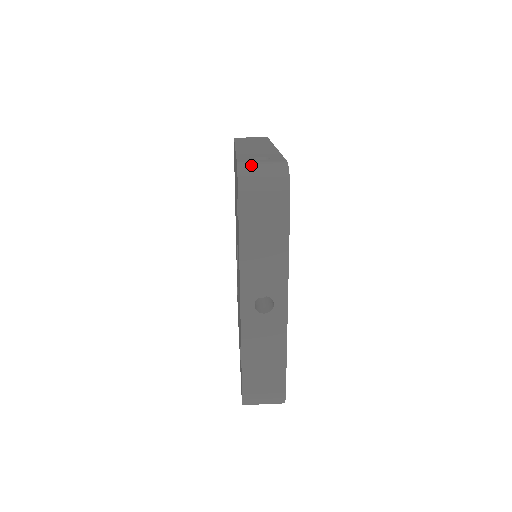
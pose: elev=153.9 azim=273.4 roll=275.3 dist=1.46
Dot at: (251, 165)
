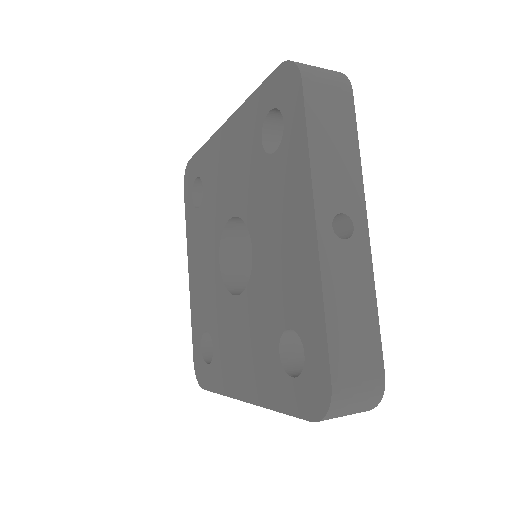
Dot at: occluded
